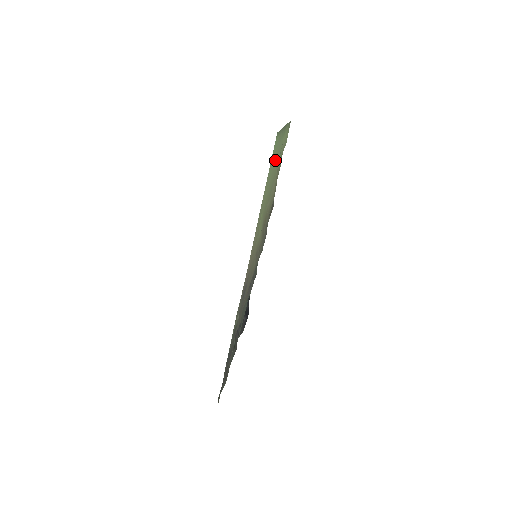
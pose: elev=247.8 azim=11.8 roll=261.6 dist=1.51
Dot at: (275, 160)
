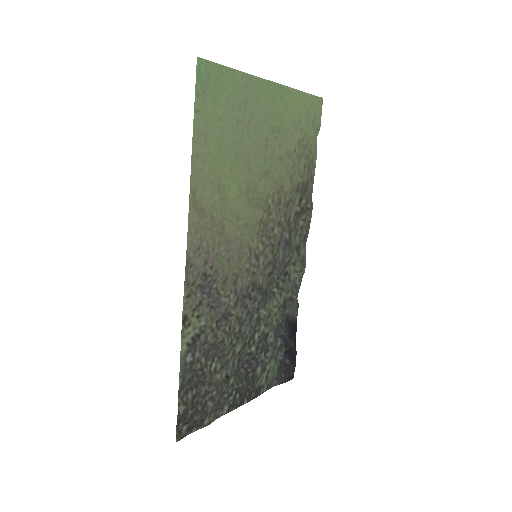
Dot at: (241, 115)
